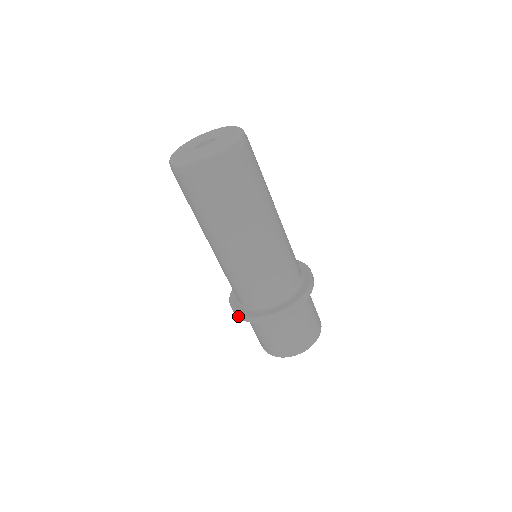
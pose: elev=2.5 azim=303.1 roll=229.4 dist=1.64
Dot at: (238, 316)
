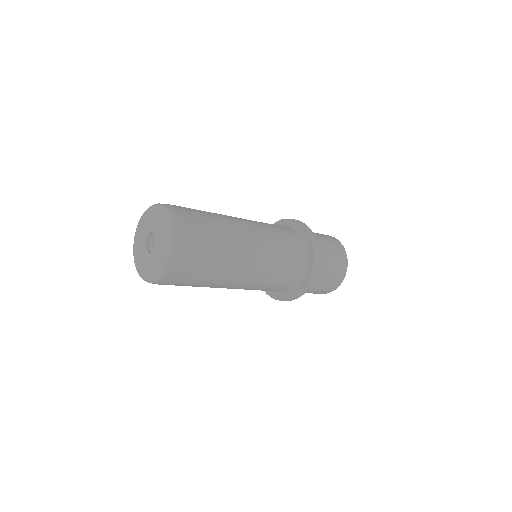
Dot at: occluded
